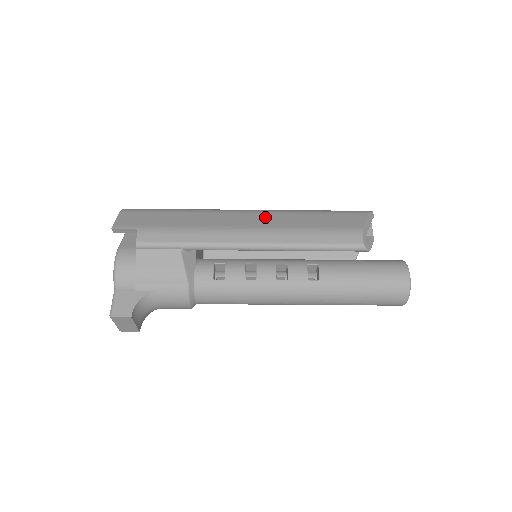
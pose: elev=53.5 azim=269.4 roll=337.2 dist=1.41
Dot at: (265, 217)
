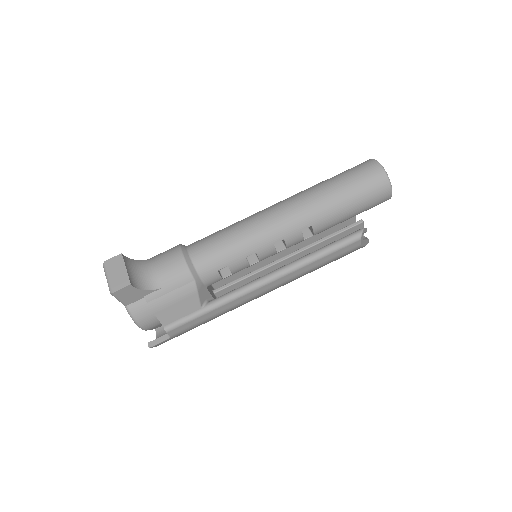
Dot at: occluded
